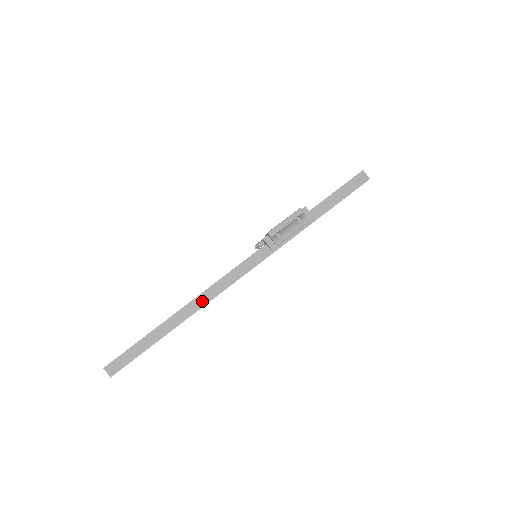
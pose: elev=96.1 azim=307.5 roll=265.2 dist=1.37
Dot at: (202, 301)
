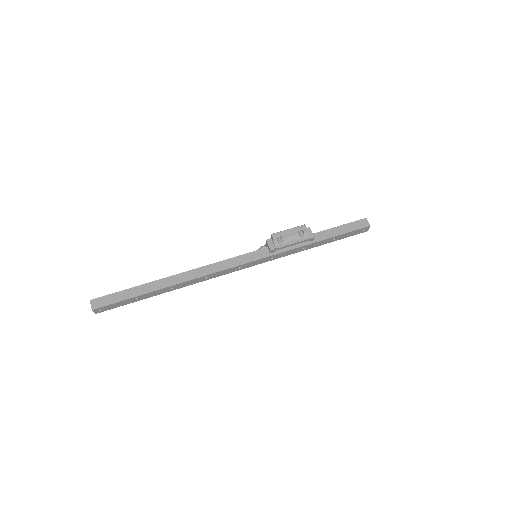
Dot at: (197, 274)
